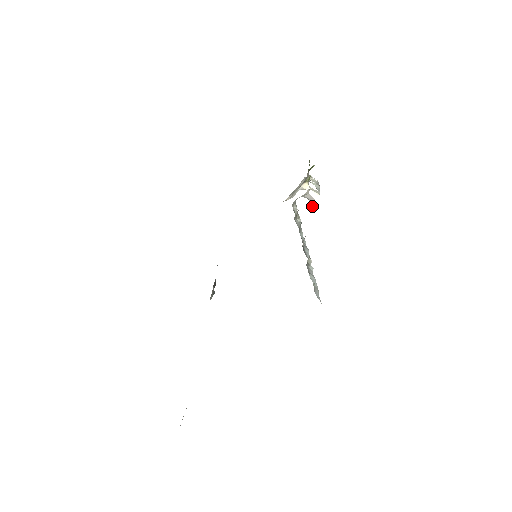
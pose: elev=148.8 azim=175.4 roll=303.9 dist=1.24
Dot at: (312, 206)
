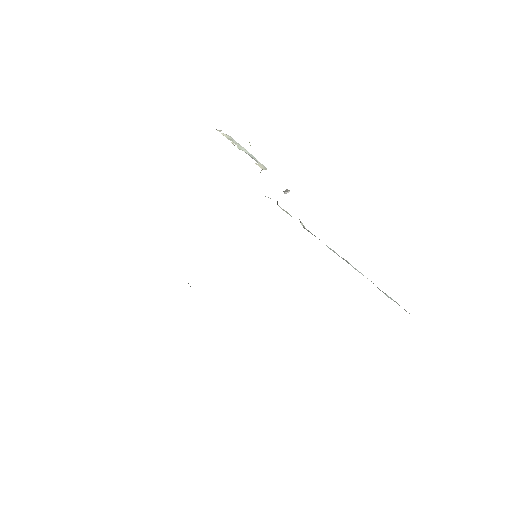
Dot at: (284, 193)
